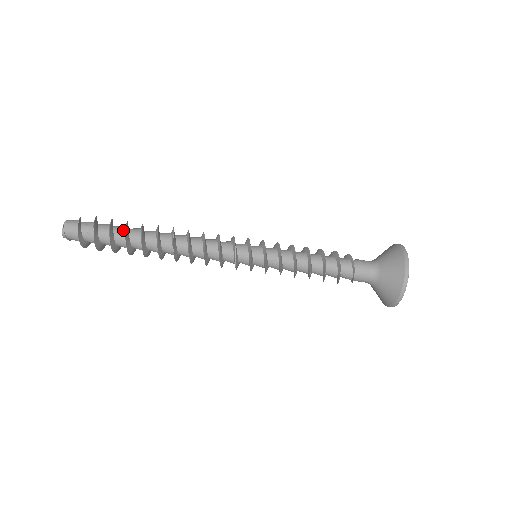
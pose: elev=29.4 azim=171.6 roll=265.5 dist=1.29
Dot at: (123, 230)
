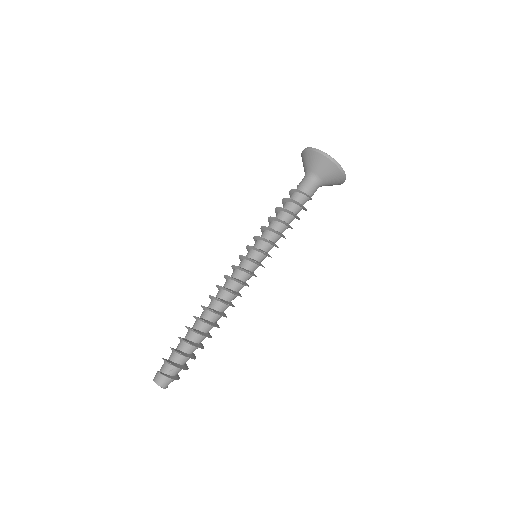
Dot at: (191, 347)
